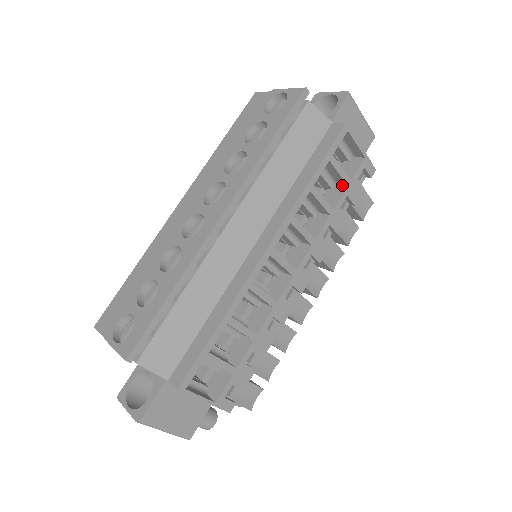
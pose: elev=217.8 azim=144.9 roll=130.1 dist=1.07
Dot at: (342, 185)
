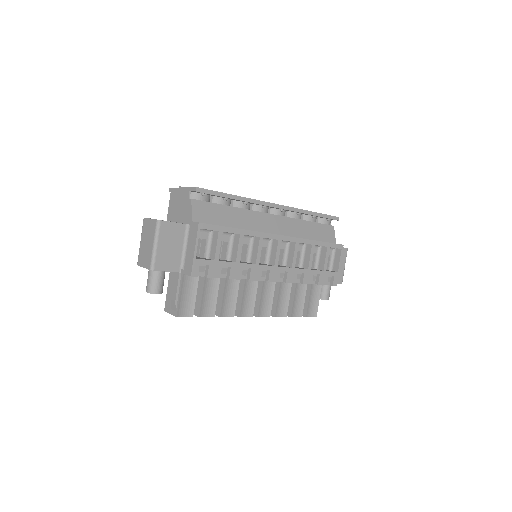
Dot at: occluded
